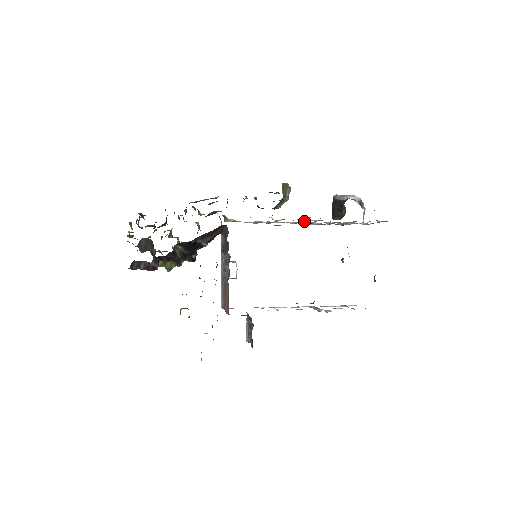
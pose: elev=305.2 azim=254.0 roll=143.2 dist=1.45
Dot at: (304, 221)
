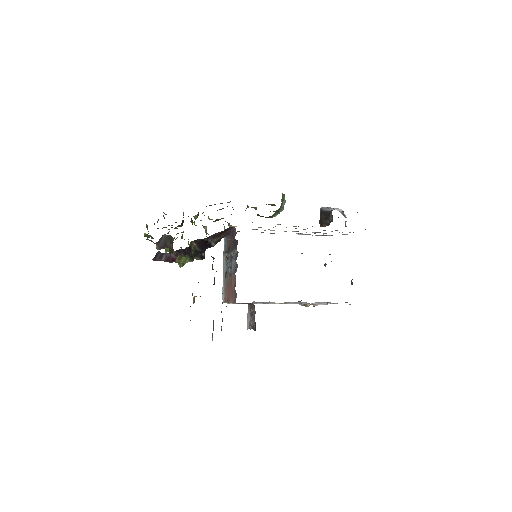
Dot at: (296, 228)
